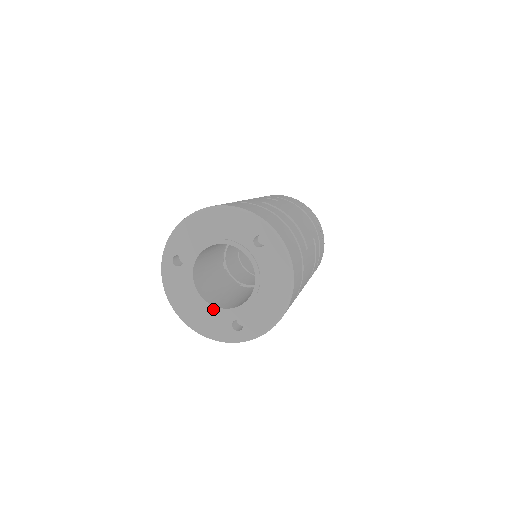
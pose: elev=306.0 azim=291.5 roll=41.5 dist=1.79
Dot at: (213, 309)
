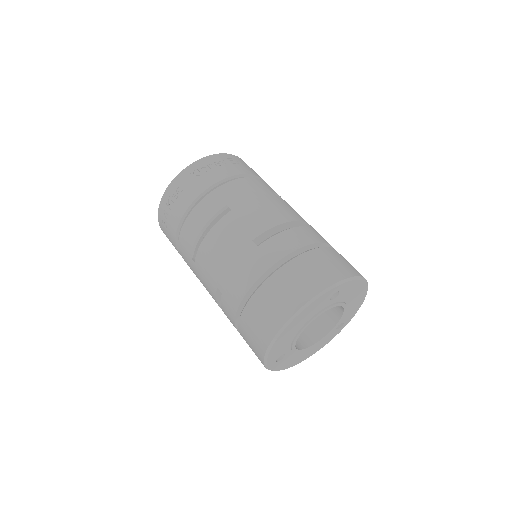
Dot at: (321, 340)
